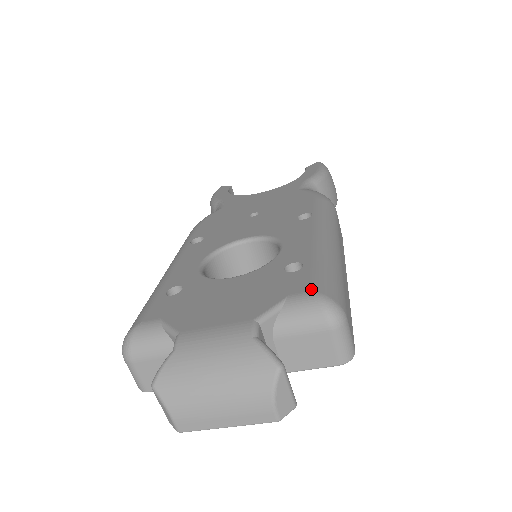
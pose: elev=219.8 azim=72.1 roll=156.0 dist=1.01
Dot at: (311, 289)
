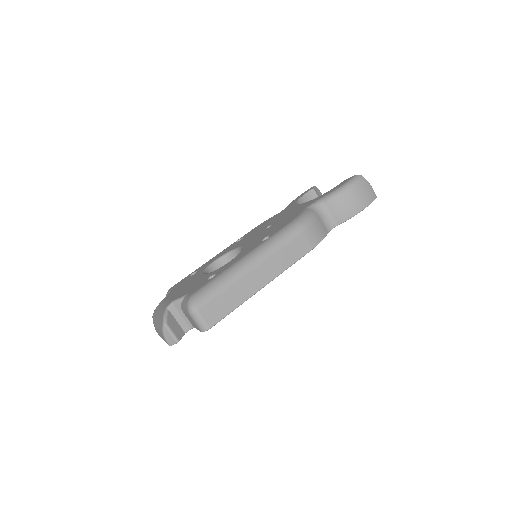
Dot at: (193, 293)
